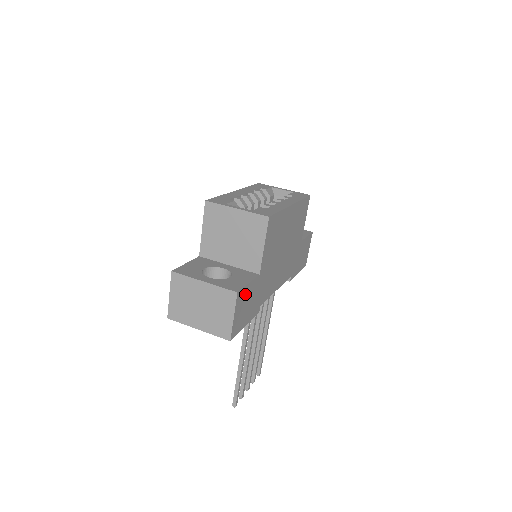
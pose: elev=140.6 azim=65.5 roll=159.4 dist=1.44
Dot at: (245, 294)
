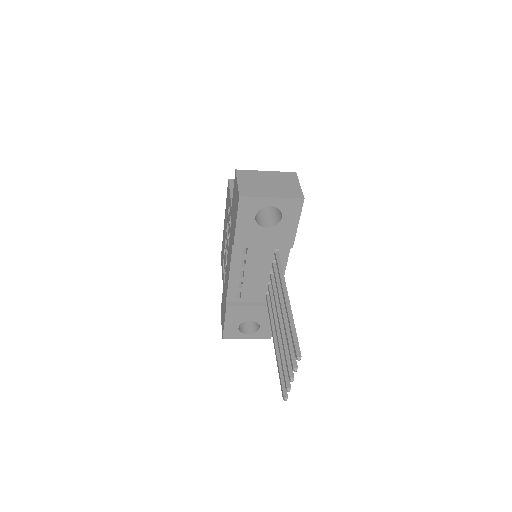
Dot at: occluded
